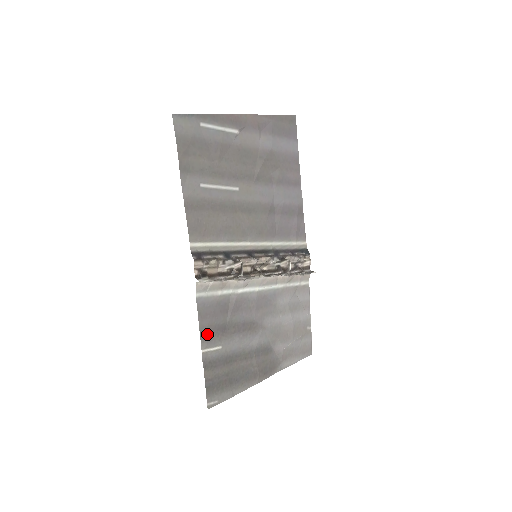
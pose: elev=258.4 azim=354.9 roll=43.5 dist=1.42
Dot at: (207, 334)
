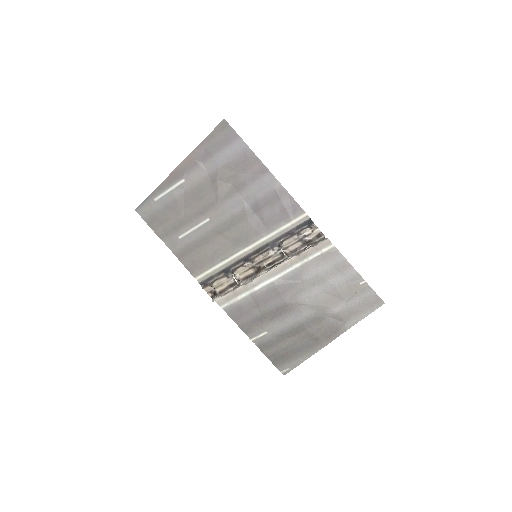
Dot at: (248, 328)
